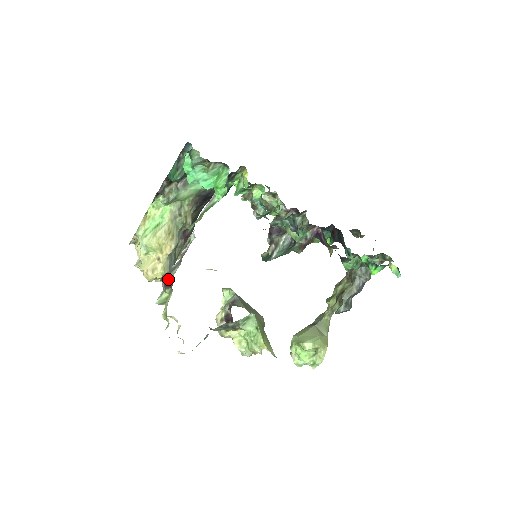
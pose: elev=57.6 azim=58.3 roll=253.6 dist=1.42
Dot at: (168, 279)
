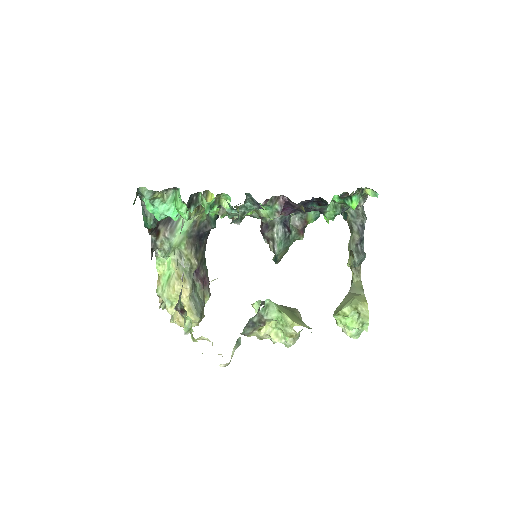
Dot at: (178, 304)
